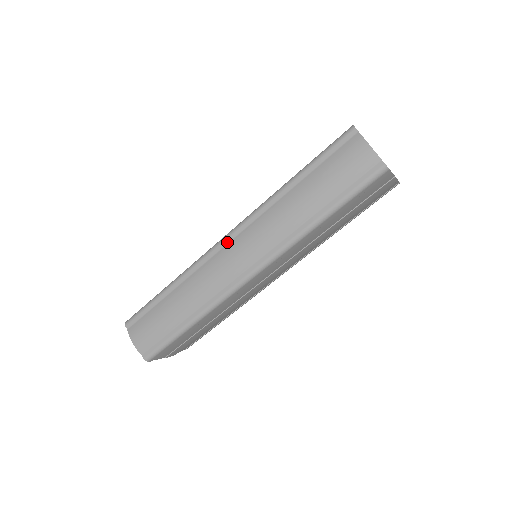
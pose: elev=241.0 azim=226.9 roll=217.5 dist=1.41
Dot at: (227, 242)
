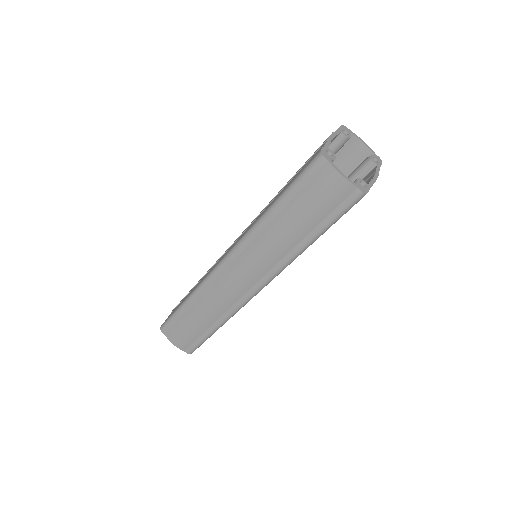
Dot at: (226, 266)
